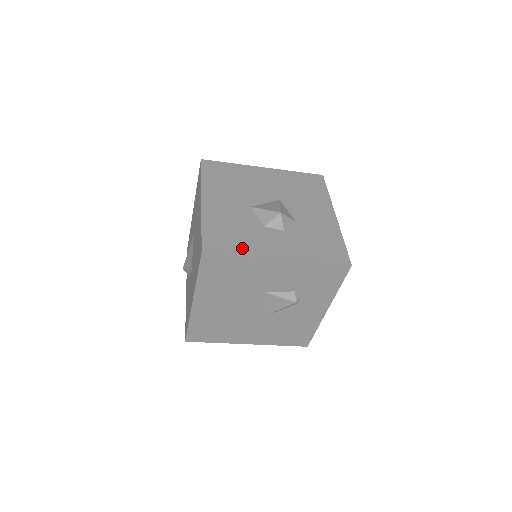
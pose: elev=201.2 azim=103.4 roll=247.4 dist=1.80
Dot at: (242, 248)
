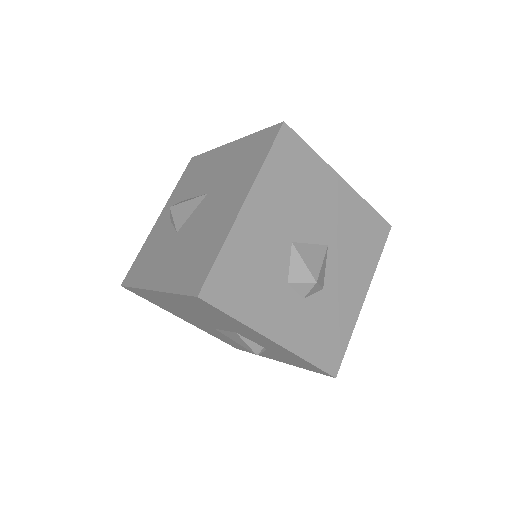
Dot at: (246, 308)
